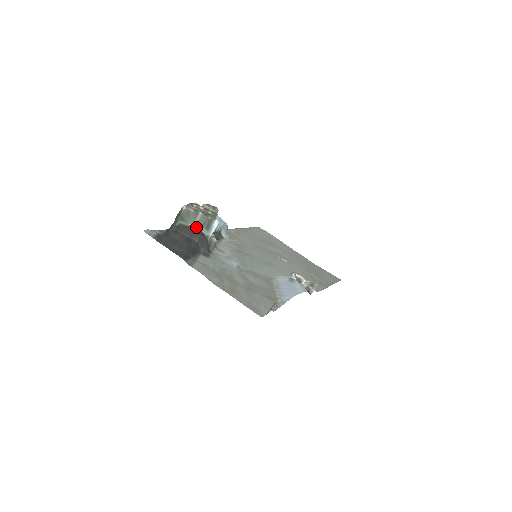
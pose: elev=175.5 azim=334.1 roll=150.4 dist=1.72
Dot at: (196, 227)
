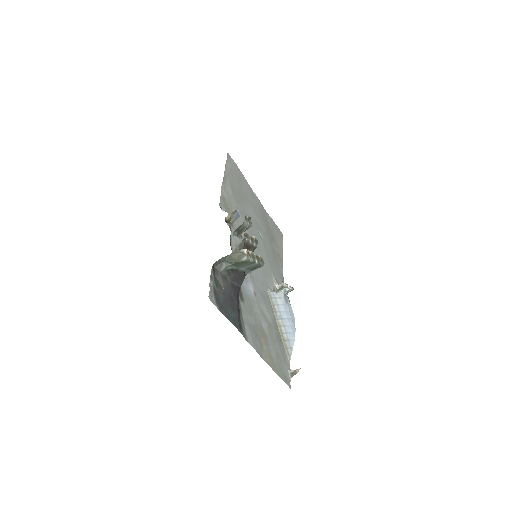
Dot at: (243, 270)
